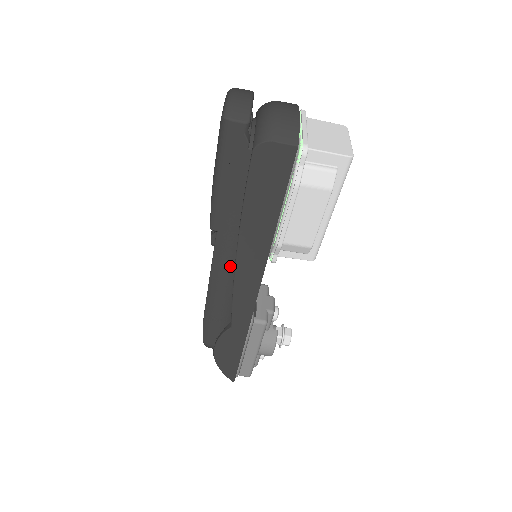
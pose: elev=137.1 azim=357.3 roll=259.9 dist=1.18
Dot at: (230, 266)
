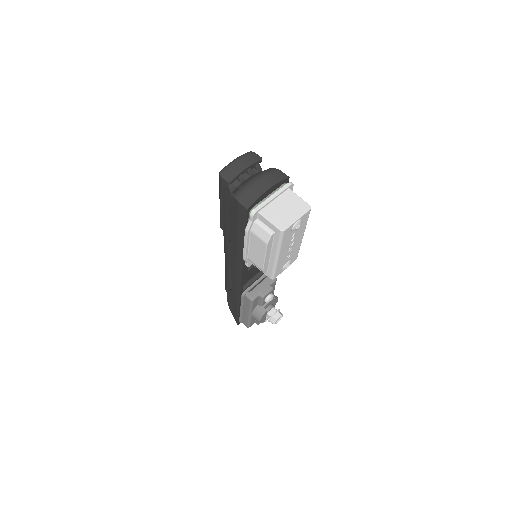
Dot at: occluded
